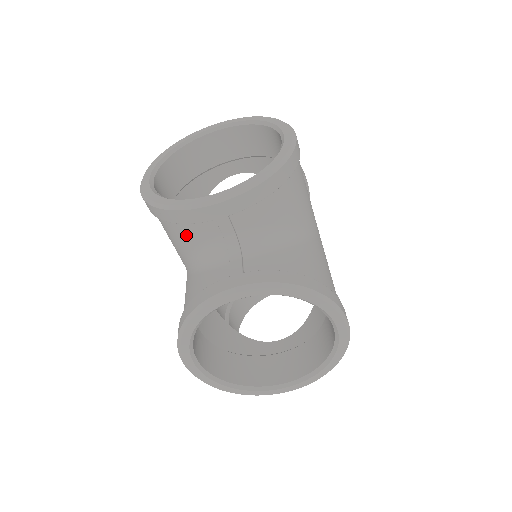
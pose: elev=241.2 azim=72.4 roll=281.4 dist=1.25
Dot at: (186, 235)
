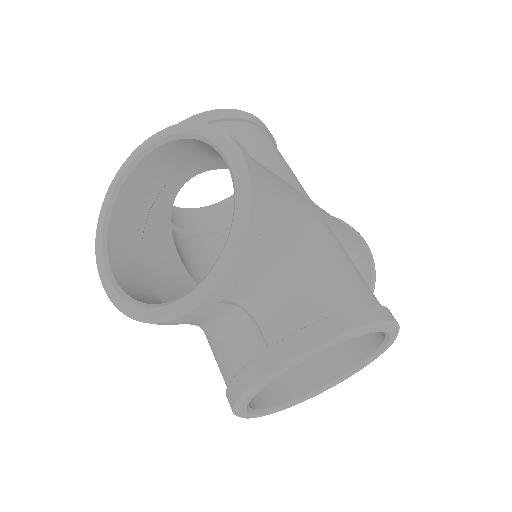
Dot at: (184, 323)
